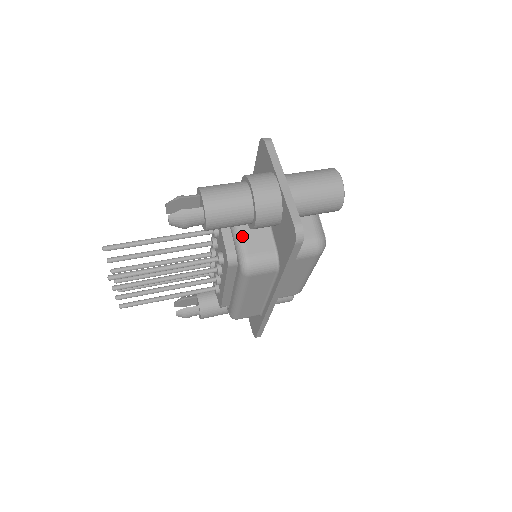
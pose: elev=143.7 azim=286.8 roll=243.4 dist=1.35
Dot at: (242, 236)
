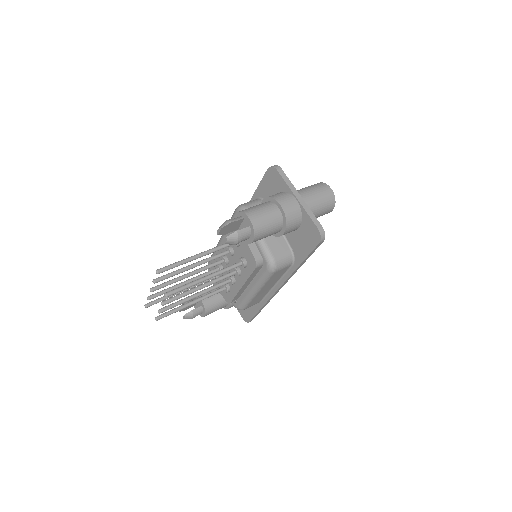
Dot at: (265, 243)
